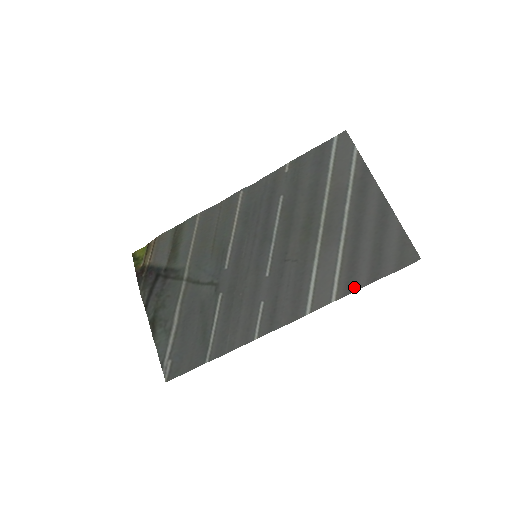
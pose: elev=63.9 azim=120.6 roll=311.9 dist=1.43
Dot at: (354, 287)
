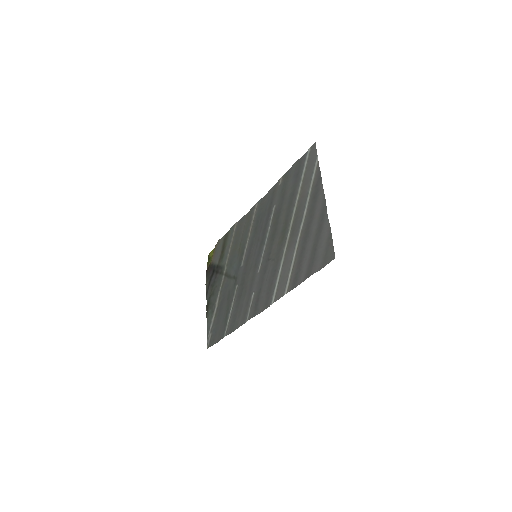
Dot at: (297, 282)
